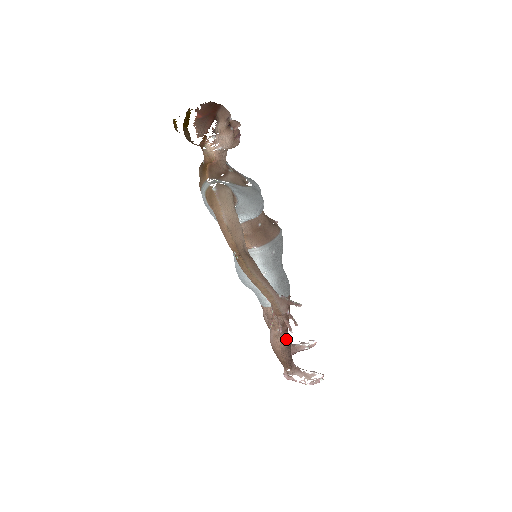
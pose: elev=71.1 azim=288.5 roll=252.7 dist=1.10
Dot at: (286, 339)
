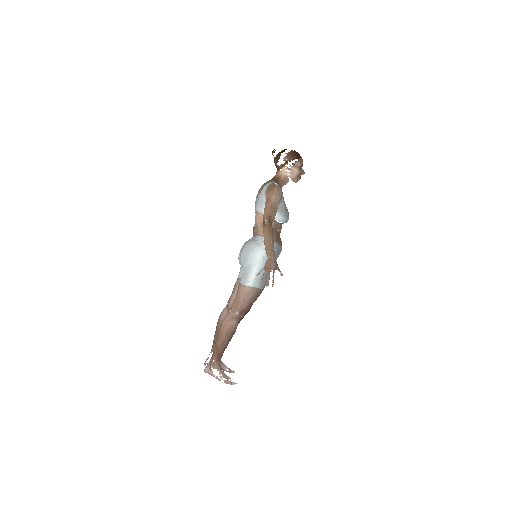
Dot at: (236, 325)
